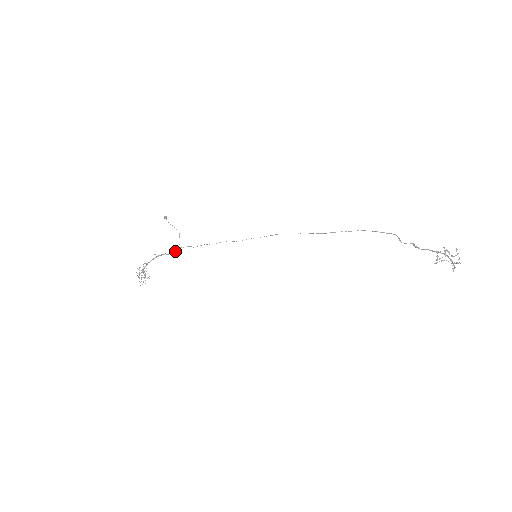
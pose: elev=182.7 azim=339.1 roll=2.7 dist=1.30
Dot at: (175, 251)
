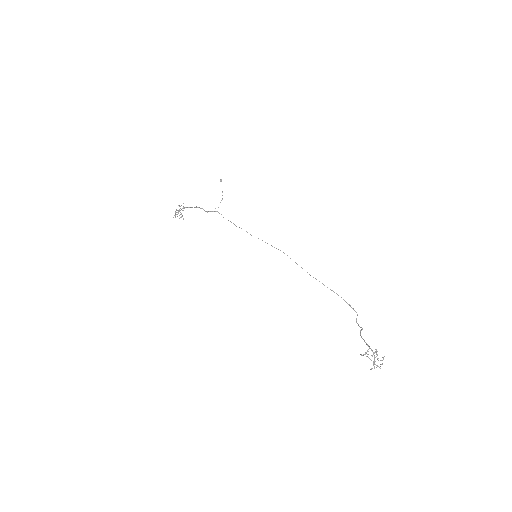
Dot at: (210, 211)
